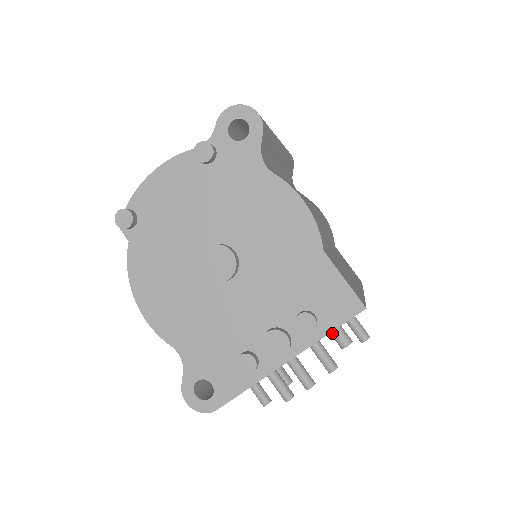
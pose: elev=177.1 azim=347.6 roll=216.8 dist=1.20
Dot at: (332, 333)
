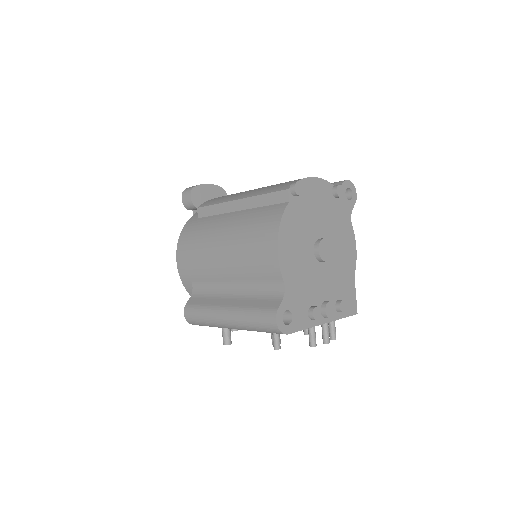
Dot at: occluded
